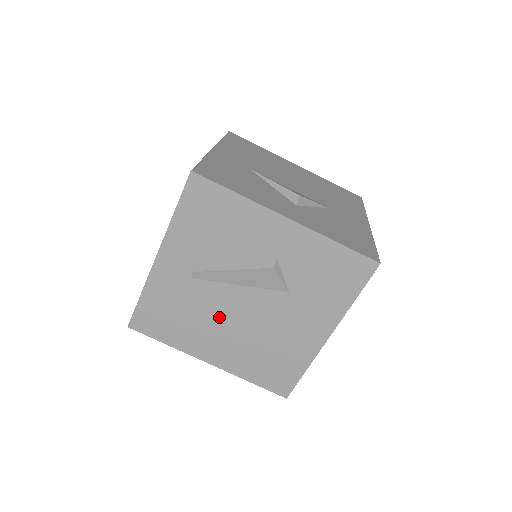
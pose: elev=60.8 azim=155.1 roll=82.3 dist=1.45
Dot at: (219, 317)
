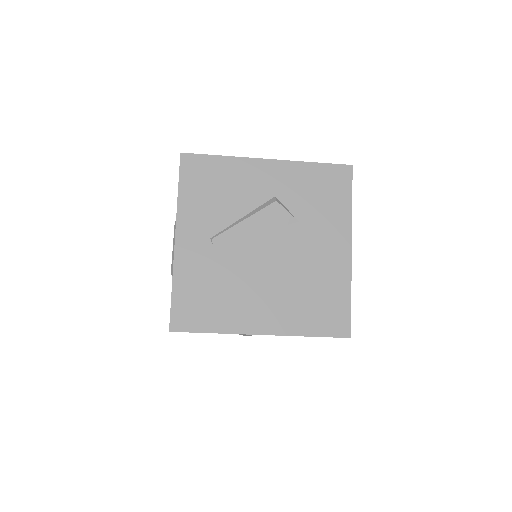
Dot at: (251, 276)
